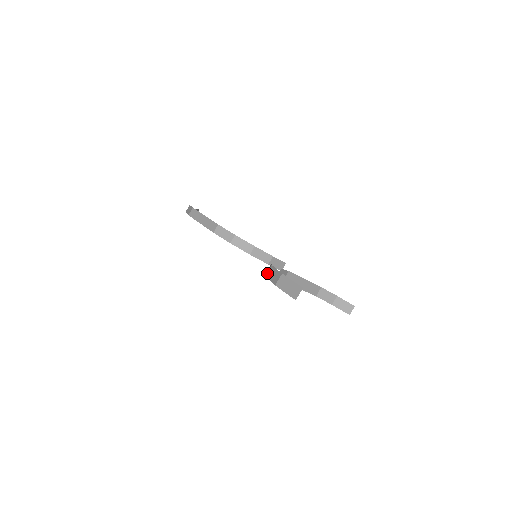
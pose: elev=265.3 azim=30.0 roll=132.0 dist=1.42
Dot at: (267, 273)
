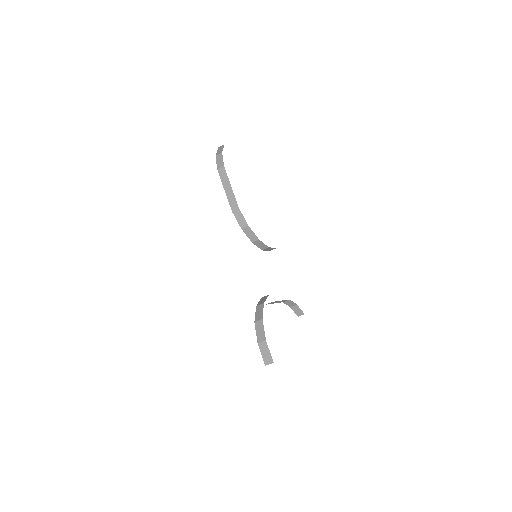
Dot at: (257, 322)
